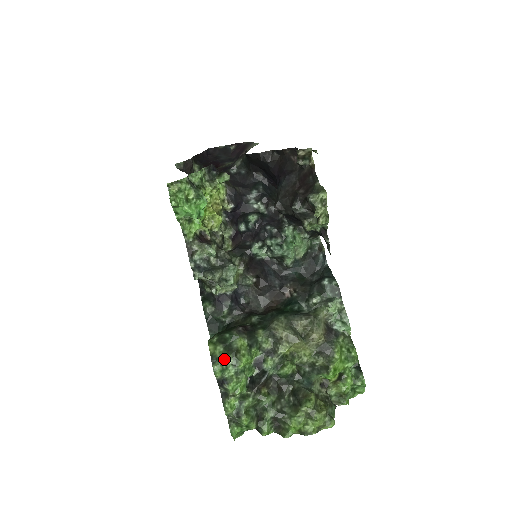
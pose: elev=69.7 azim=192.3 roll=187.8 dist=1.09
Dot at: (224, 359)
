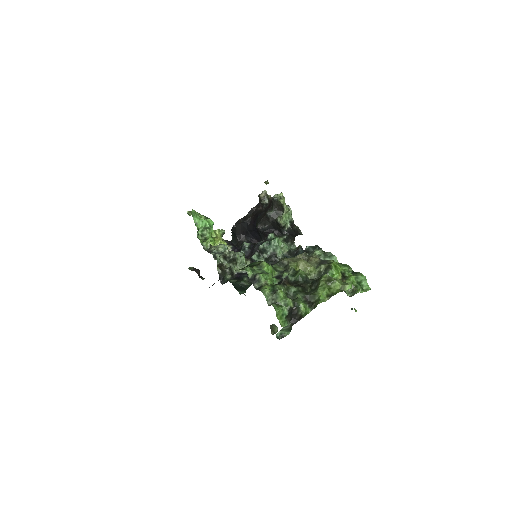
Dot at: (251, 268)
